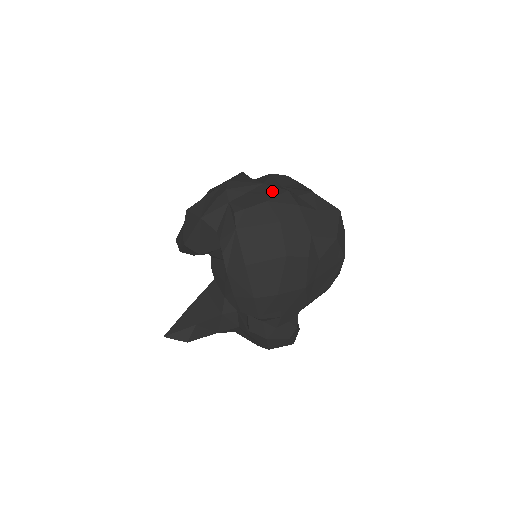
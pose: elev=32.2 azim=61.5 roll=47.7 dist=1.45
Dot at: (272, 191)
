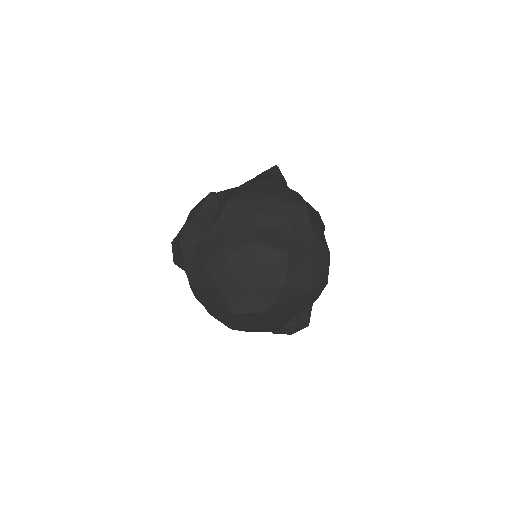
Dot at: (212, 249)
